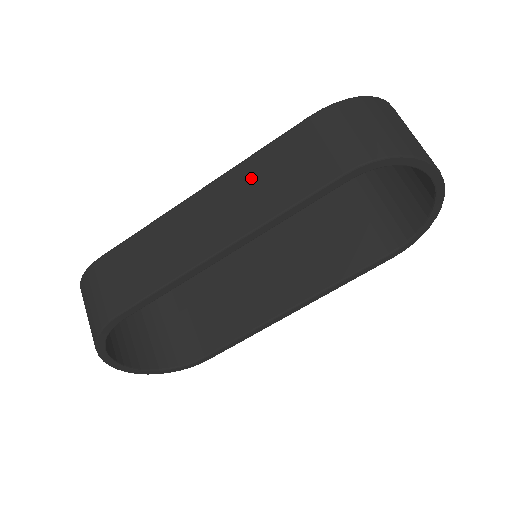
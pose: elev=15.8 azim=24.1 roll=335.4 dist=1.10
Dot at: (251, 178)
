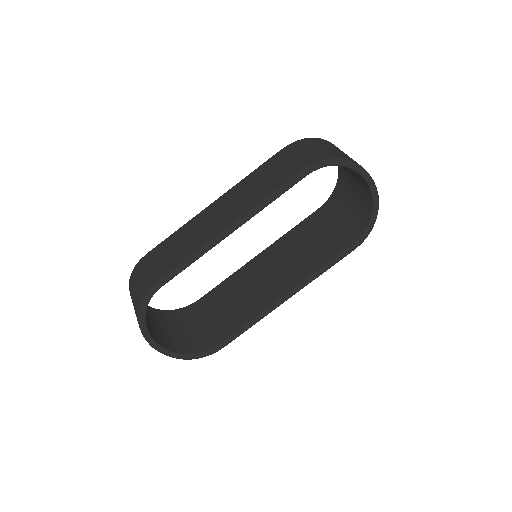
Dot at: (247, 186)
